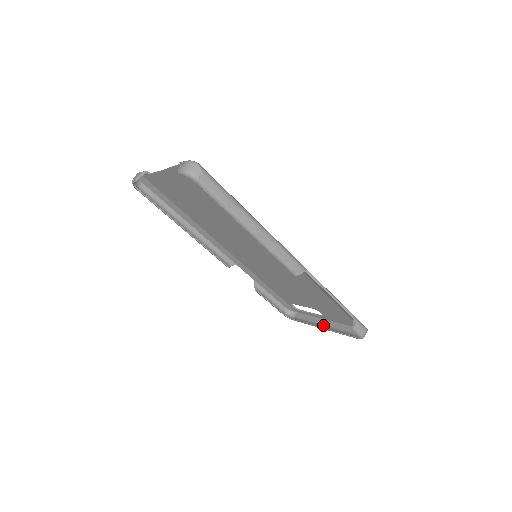
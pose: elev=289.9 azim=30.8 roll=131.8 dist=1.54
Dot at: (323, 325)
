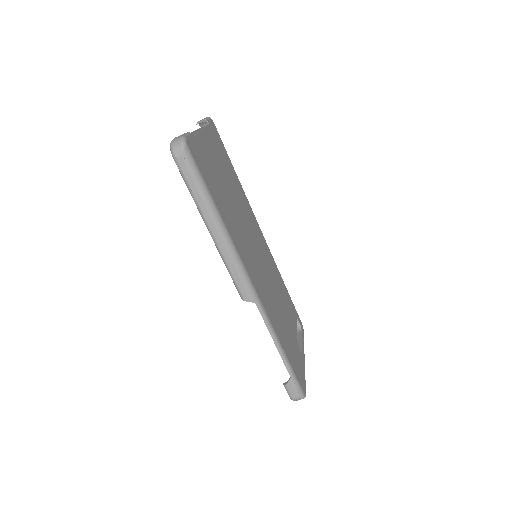
Dot at: occluded
